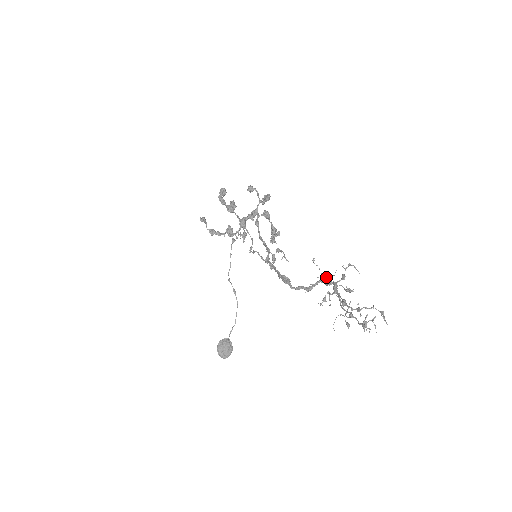
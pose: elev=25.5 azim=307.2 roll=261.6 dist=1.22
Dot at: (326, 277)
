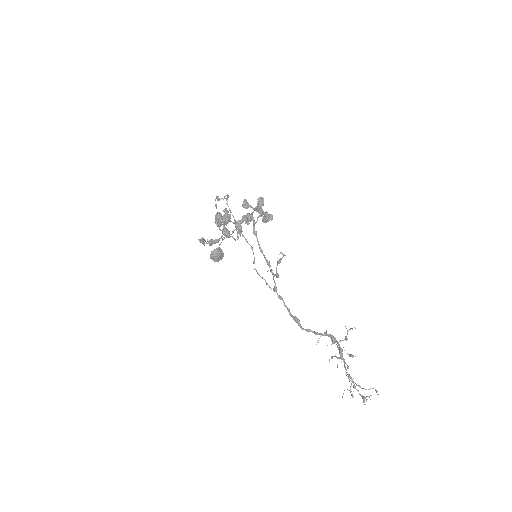
Dot at: (334, 343)
